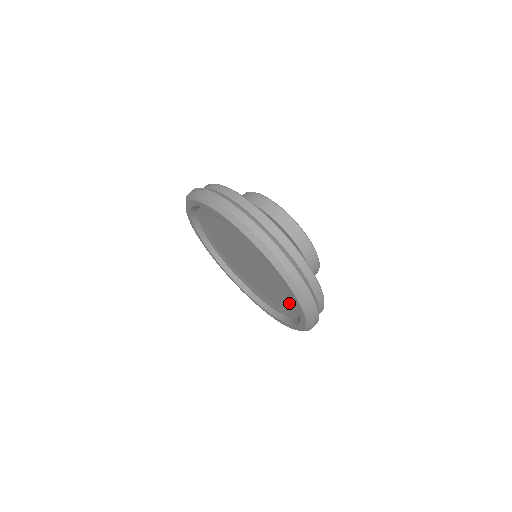
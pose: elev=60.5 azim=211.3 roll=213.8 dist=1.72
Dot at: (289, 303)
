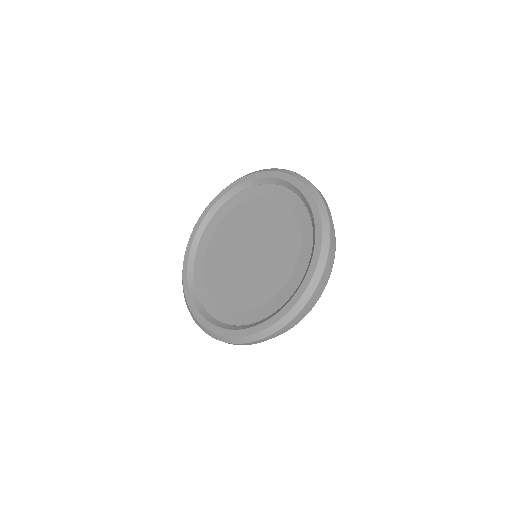
Dot at: (261, 304)
